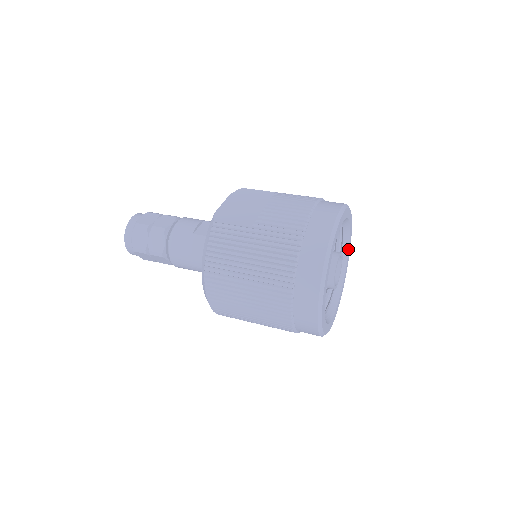
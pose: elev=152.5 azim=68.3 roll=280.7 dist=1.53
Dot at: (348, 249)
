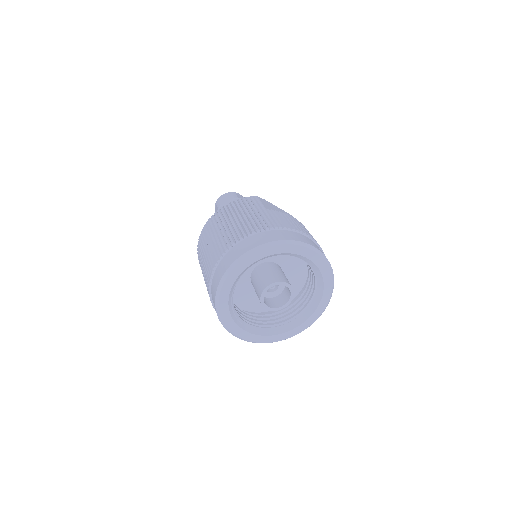
Dot at: (307, 319)
